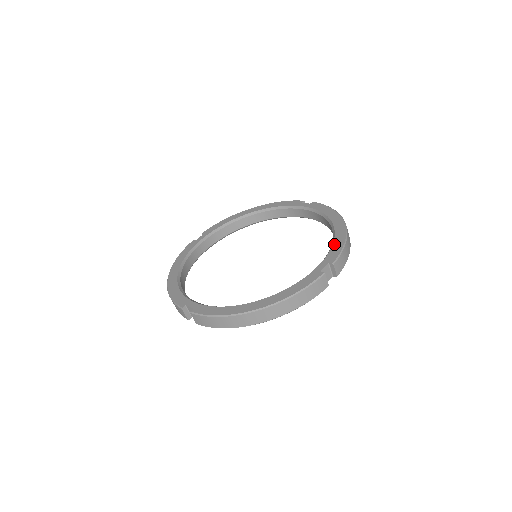
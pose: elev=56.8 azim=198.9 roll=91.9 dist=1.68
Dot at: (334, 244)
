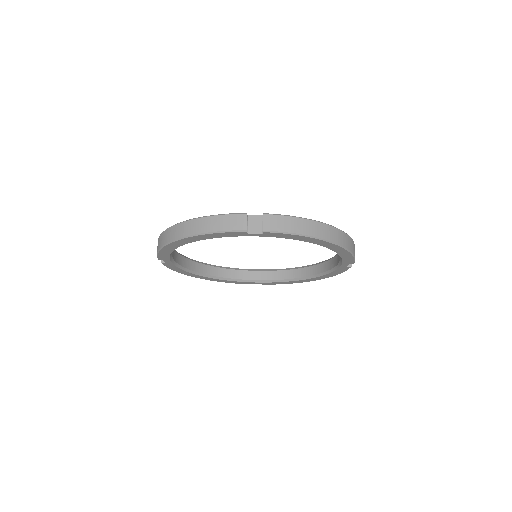
Dot at: occluded
